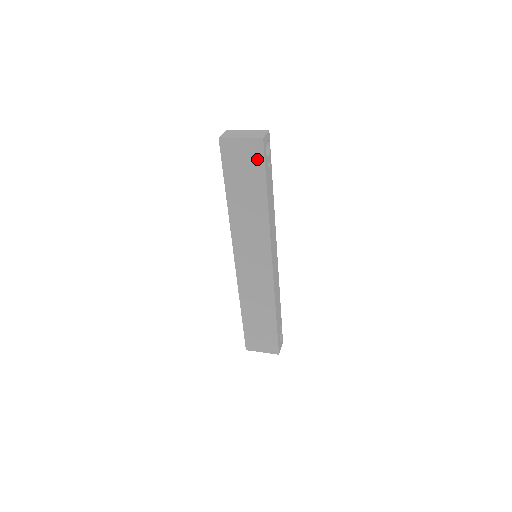
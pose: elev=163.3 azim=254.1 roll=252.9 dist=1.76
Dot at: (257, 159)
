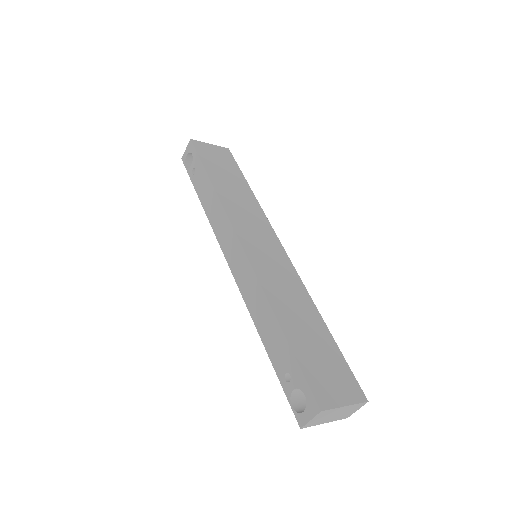
Dot at: (229, 159)
